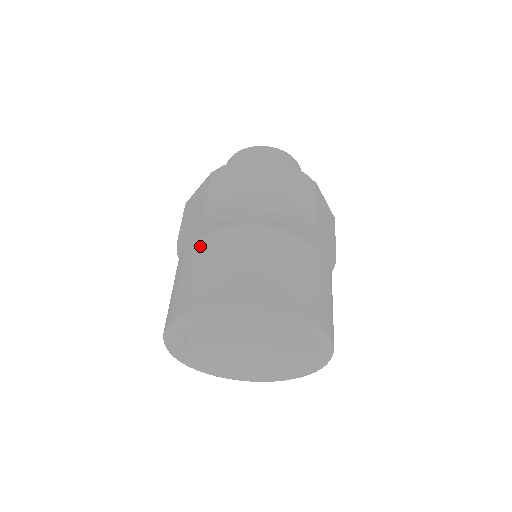
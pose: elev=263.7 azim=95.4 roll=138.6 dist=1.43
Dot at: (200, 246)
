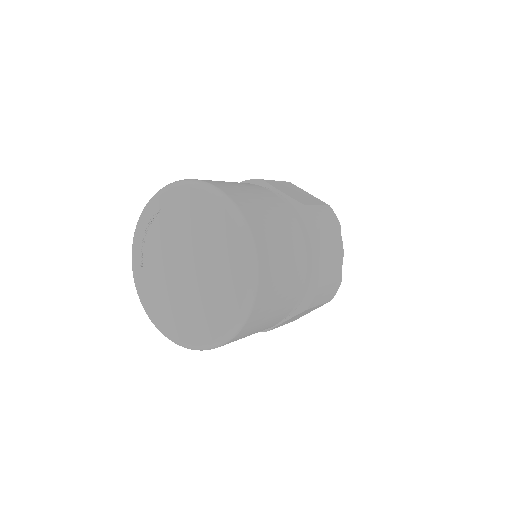
Dot at: occluded
